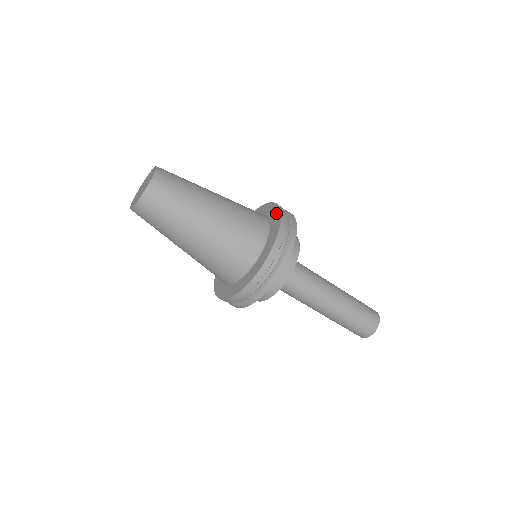
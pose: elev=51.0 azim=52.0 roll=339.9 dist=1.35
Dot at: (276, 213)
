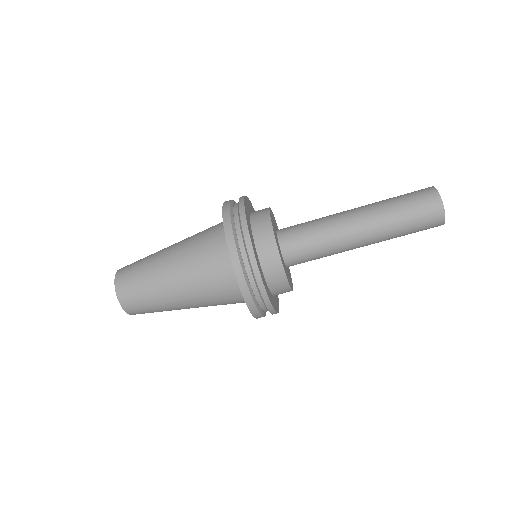
Dot at: occluded
